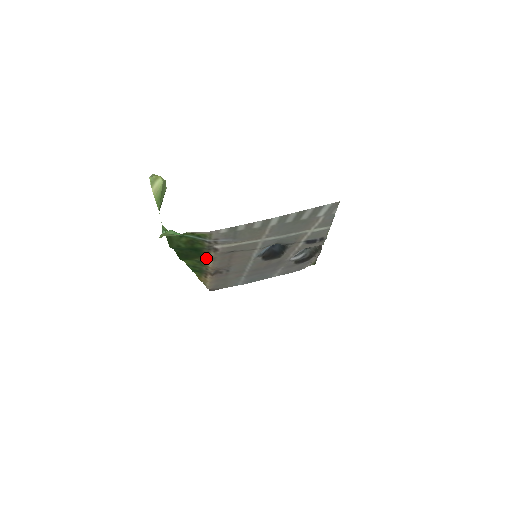
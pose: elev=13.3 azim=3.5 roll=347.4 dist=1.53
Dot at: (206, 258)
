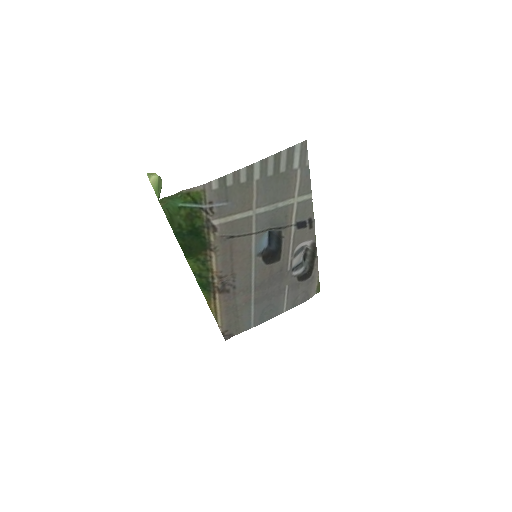
Dot at: (208, 251)
